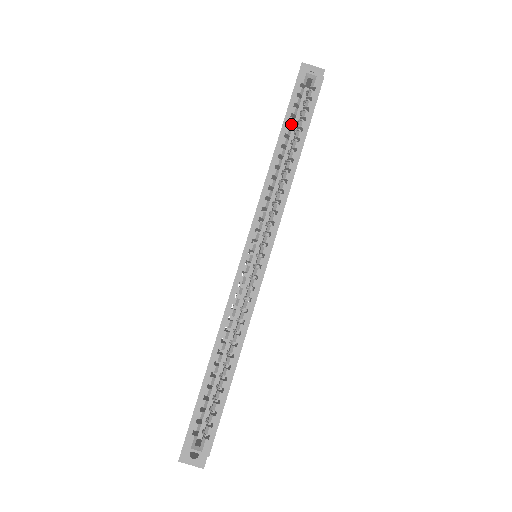
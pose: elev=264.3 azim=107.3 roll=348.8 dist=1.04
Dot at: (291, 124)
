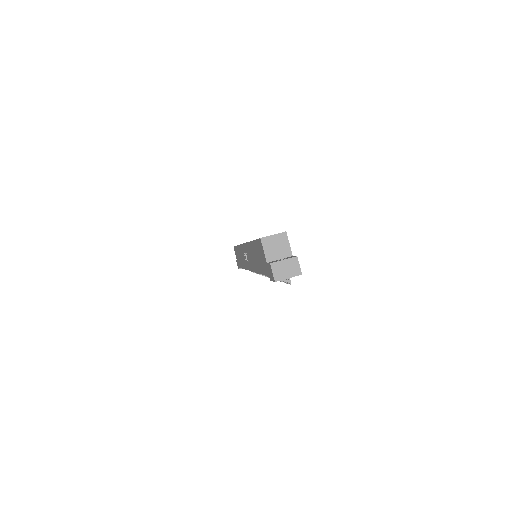
Dot at: occluded
